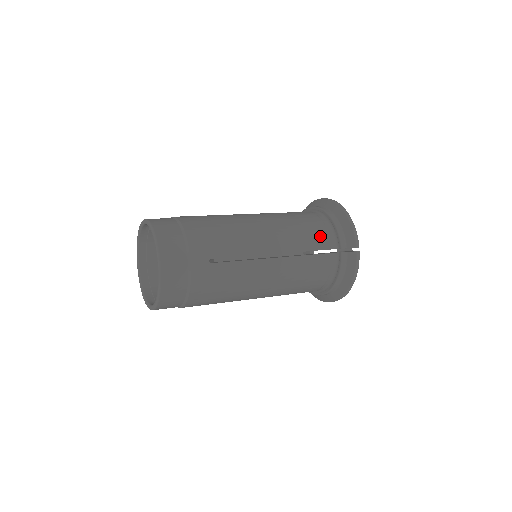
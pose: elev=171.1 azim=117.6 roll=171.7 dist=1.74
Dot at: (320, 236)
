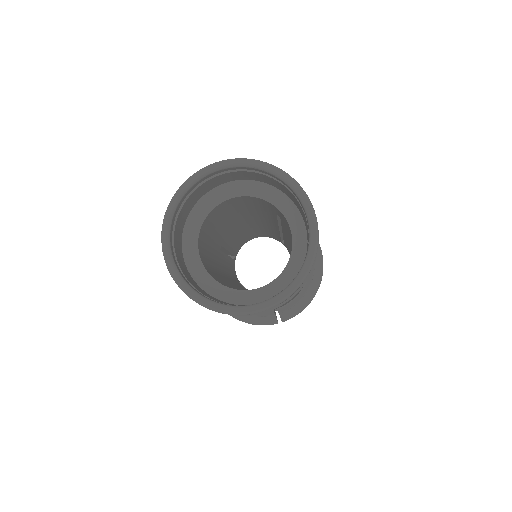
Dot at: occluded
